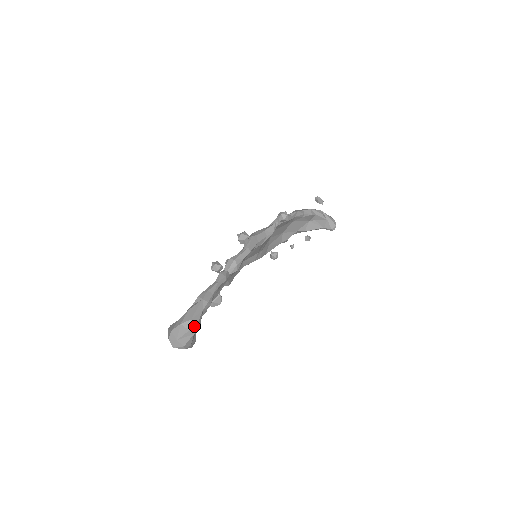
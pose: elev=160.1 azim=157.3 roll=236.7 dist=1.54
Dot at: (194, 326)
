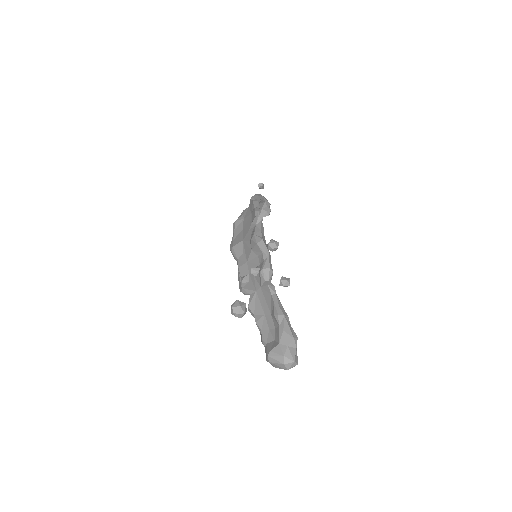
Dot at: occluded
